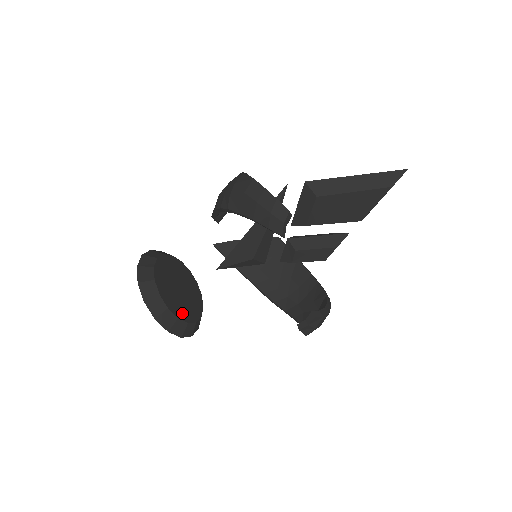
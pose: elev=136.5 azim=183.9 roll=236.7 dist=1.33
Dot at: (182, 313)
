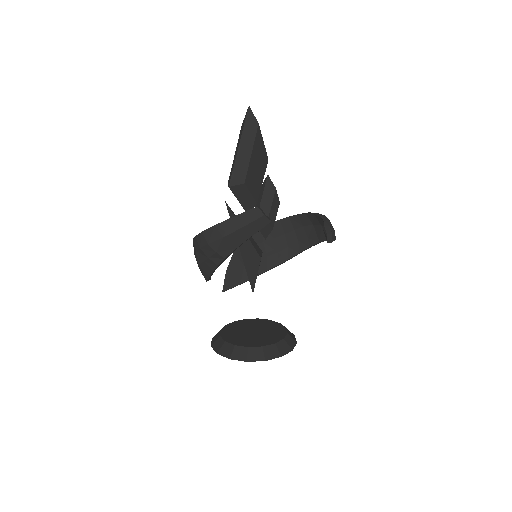
Dot at: (278, 335)
